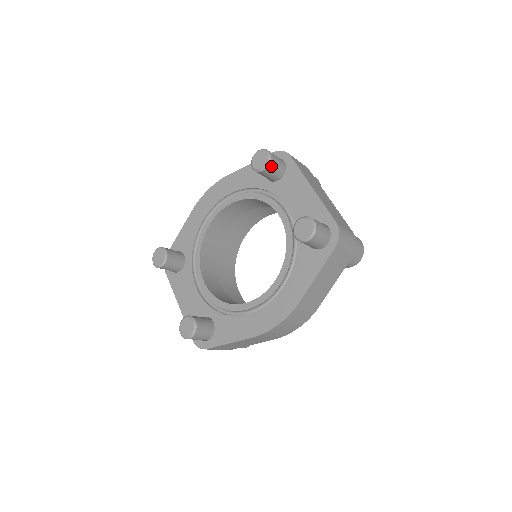
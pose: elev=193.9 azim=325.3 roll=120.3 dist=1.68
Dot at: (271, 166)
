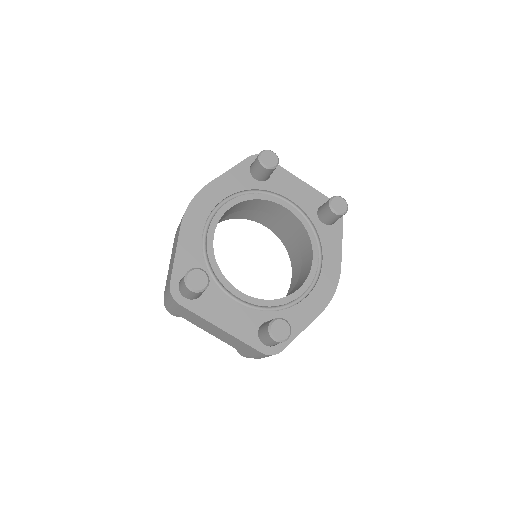
Dot at: occluded
